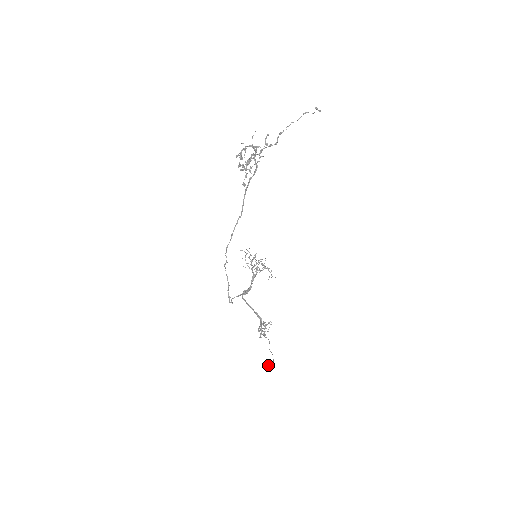
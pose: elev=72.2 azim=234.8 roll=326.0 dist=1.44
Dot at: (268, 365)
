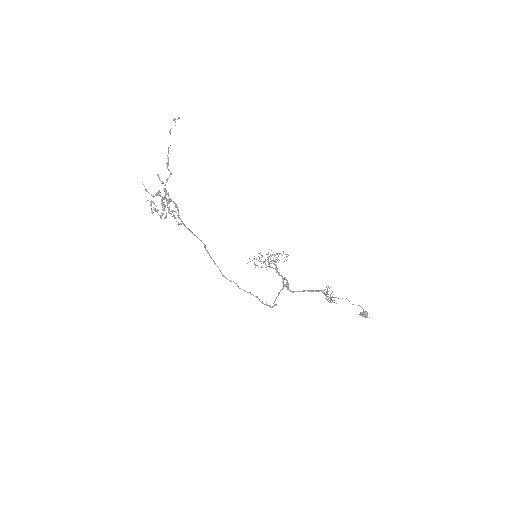
Dot at: occluded
